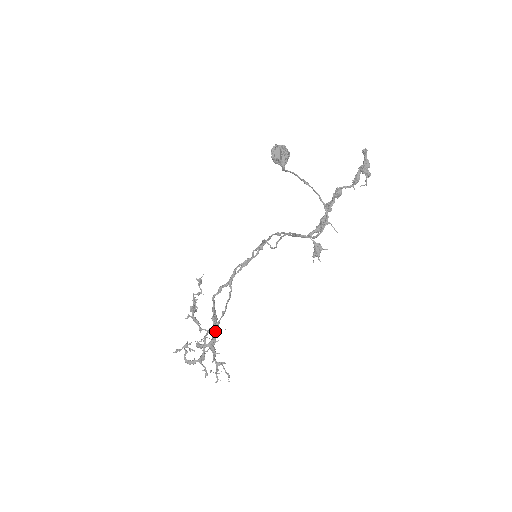
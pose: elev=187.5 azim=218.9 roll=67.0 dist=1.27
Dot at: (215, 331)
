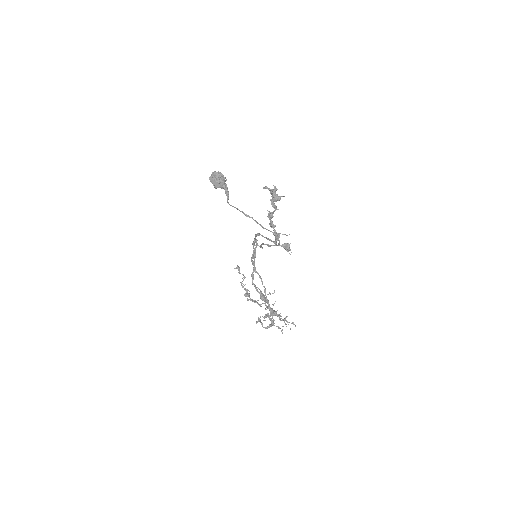
Dot at: (268, 306)
